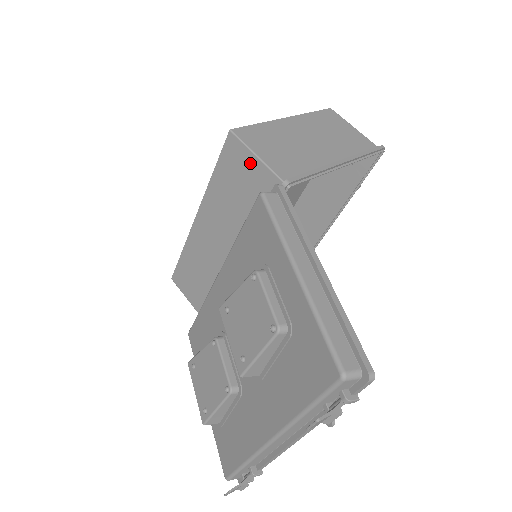
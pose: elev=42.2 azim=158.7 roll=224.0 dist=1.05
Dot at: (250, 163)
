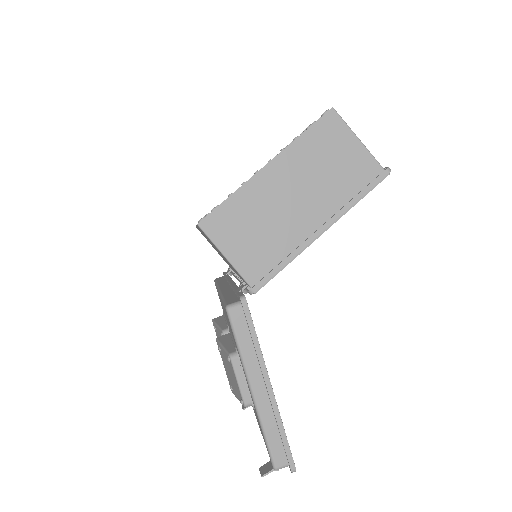
Dot at: occluded
